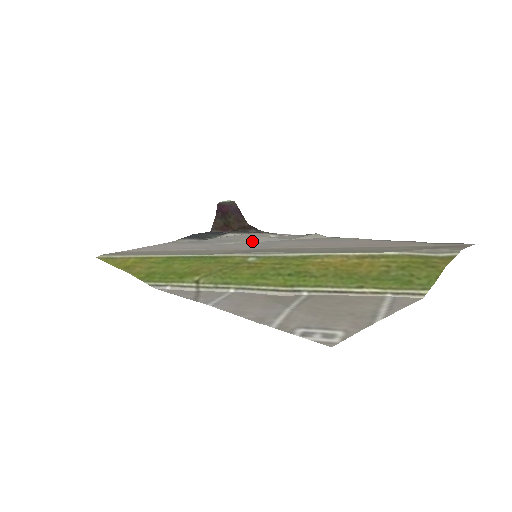
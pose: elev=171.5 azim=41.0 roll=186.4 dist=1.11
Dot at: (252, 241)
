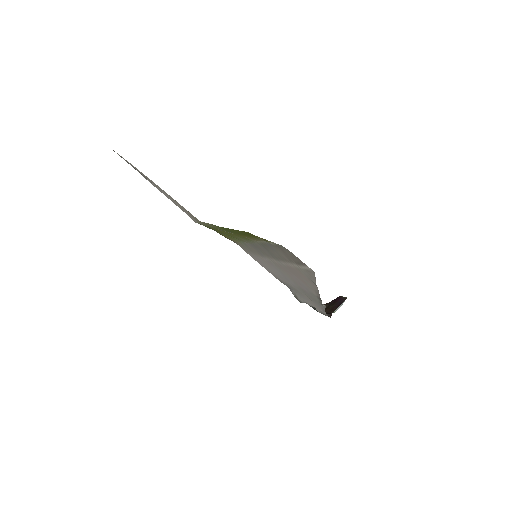
Dot at: occluded
